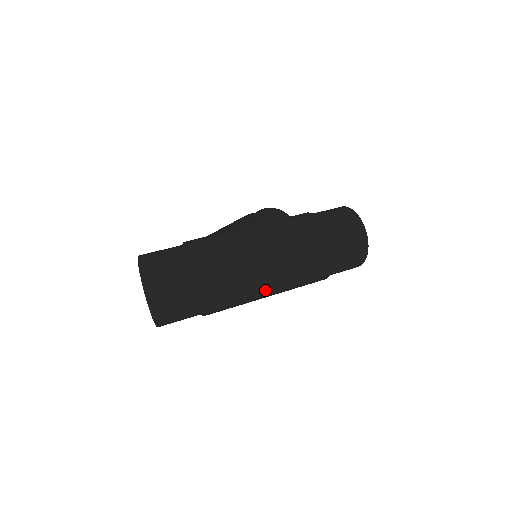
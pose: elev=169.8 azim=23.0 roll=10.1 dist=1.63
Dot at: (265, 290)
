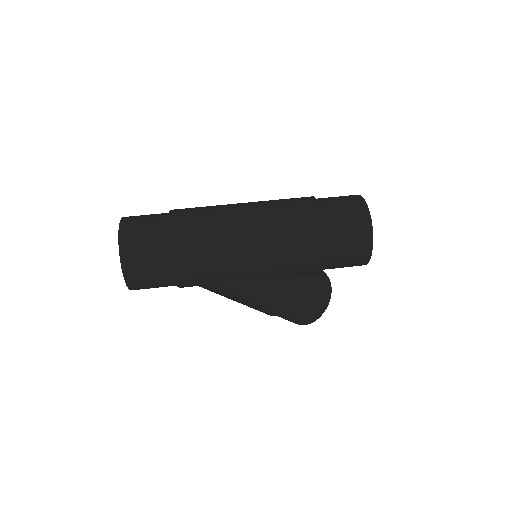
Dot at: (239, 239)
